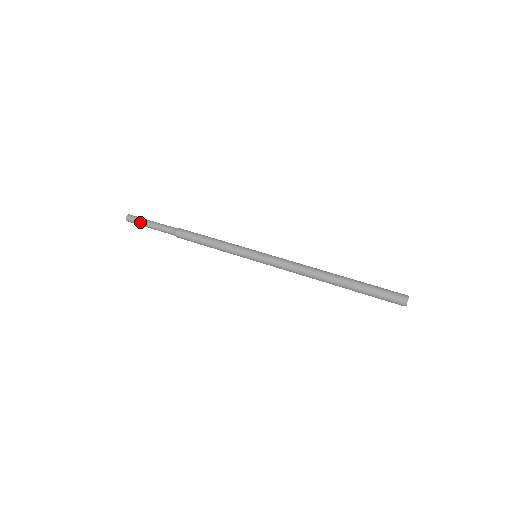
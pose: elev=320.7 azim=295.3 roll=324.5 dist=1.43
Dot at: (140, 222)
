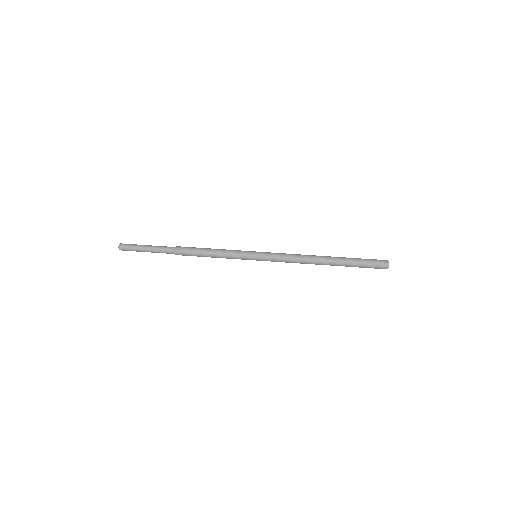
Dot at: (135, 248)
